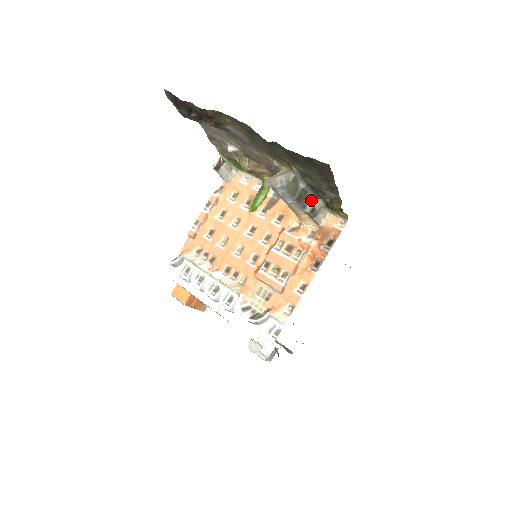
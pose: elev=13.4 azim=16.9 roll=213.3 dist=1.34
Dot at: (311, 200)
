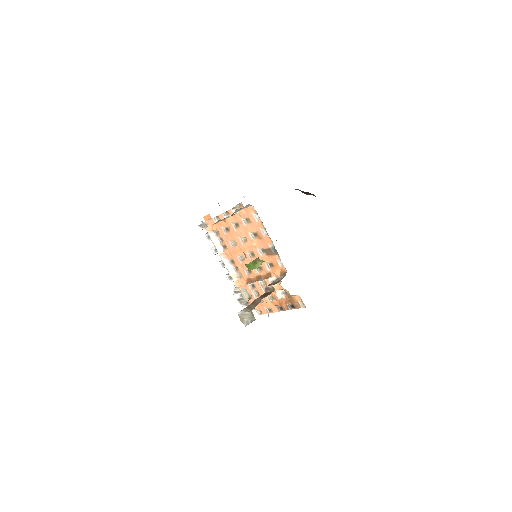
Dot at: occluded
